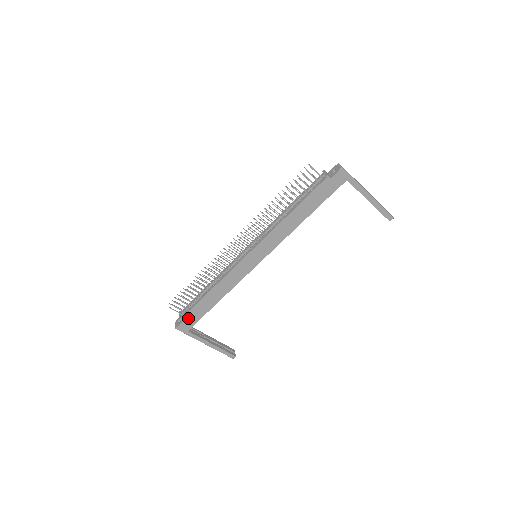
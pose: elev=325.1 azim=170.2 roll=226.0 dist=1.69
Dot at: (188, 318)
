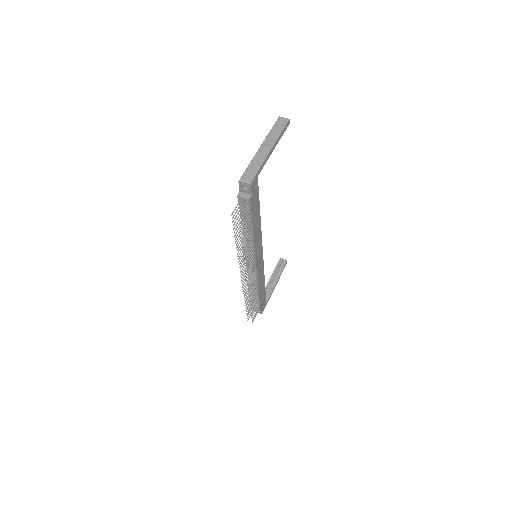
Dot at: (262, 306)
